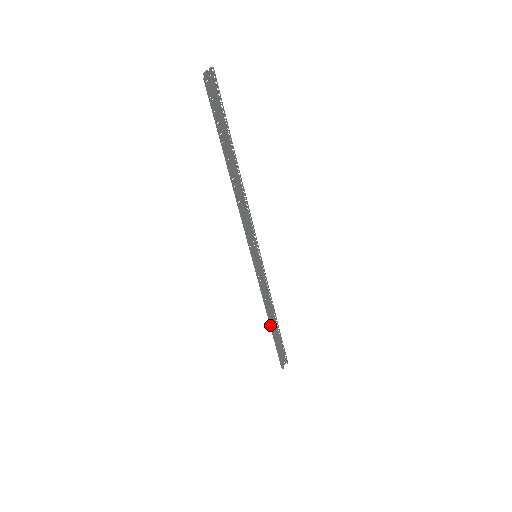
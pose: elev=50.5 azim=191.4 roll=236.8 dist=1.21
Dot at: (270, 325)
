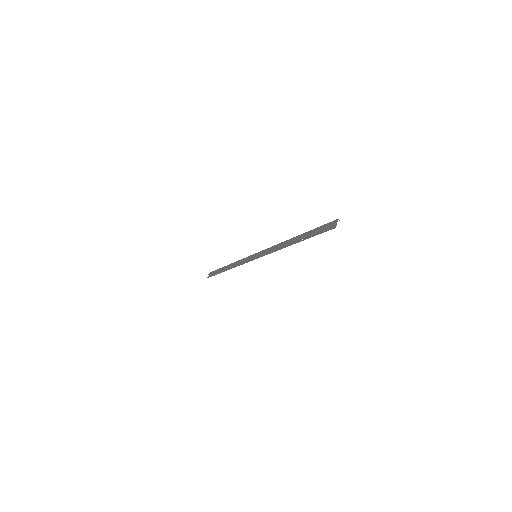
Dot at: (226, 270)
